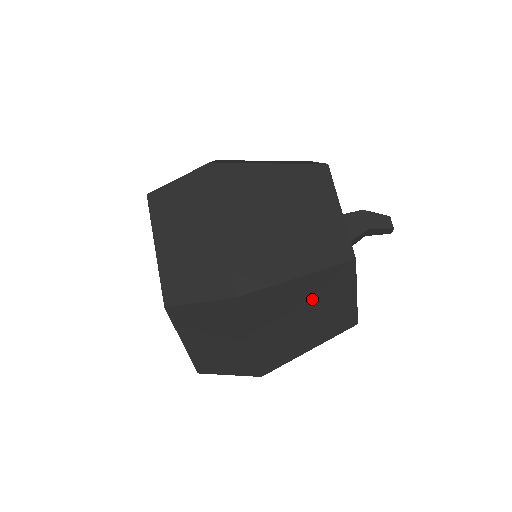
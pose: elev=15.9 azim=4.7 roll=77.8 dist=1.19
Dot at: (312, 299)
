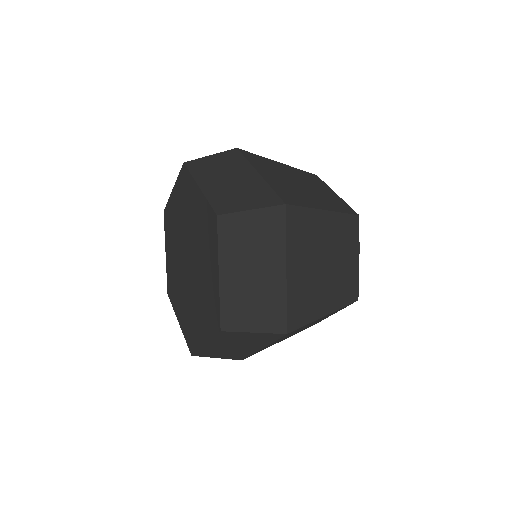
Dot at: (316, 321)
